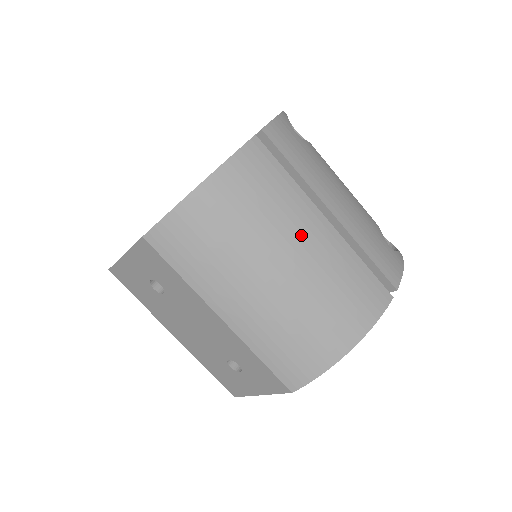
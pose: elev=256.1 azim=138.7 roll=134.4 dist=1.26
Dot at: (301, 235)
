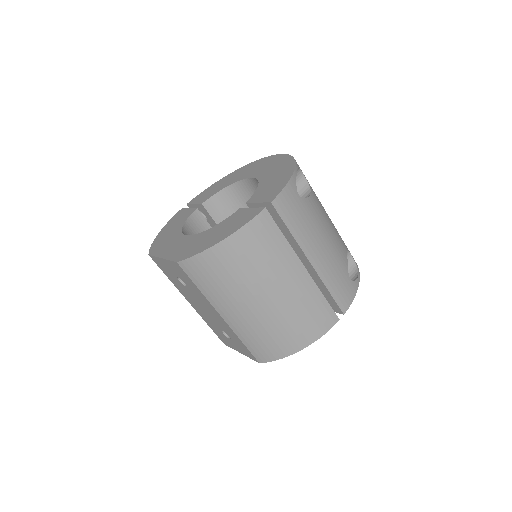
Dot at: (284, 279)
